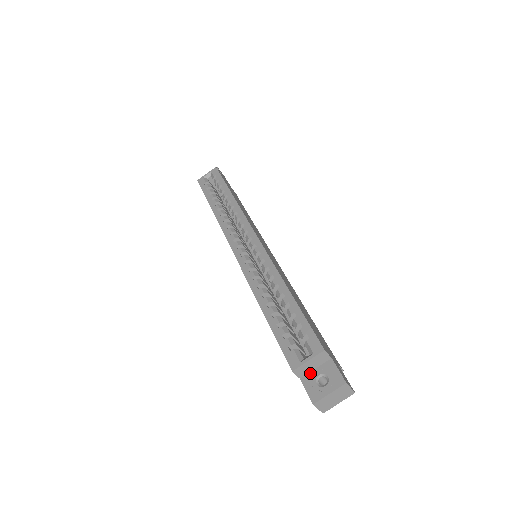
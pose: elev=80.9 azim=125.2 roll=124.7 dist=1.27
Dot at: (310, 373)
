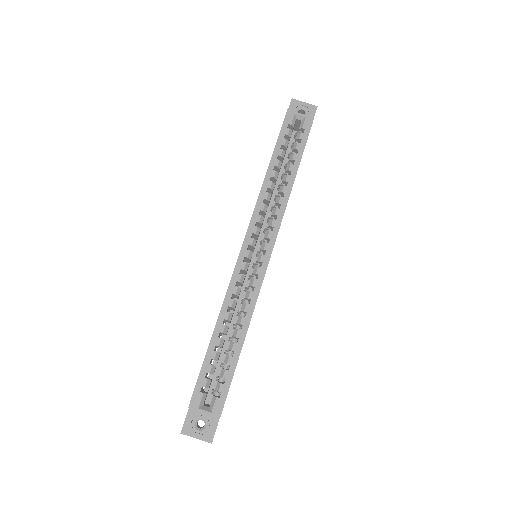
Dot at: occluded
